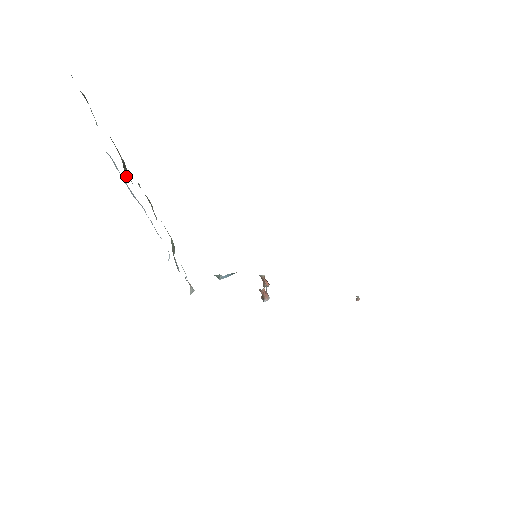
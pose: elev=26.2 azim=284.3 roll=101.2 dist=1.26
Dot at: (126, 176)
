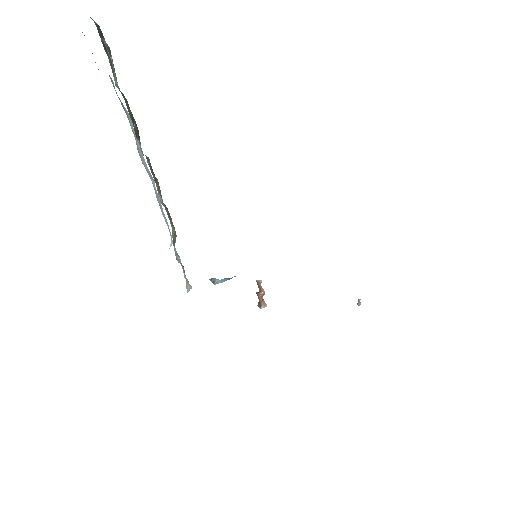
Dot at: occluded
